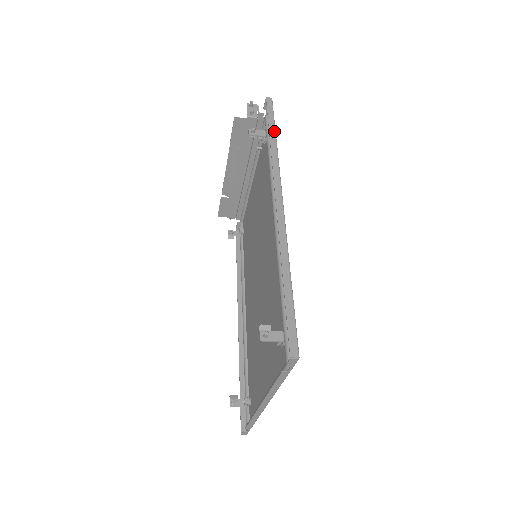
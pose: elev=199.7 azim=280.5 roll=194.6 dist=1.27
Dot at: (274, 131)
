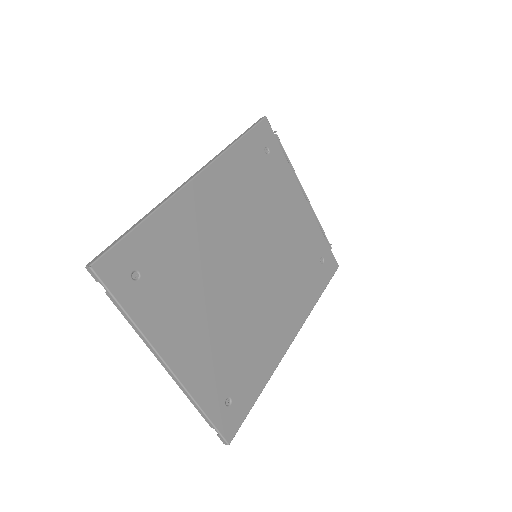
Dot at: (241, 136)
